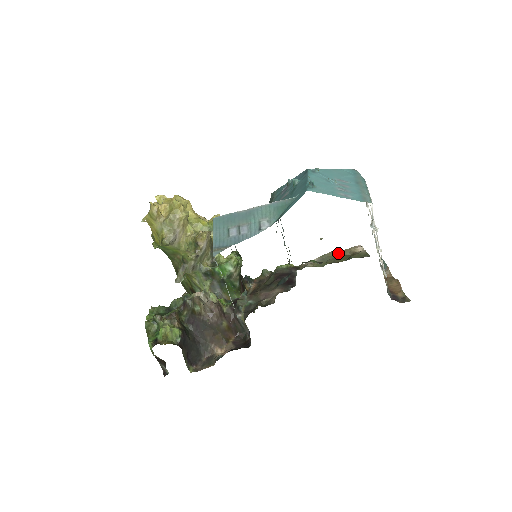
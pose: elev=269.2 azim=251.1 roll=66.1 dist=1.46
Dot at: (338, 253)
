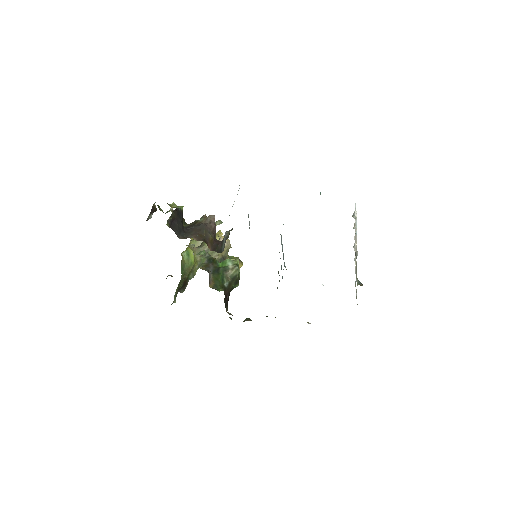
Dot at: occluded
